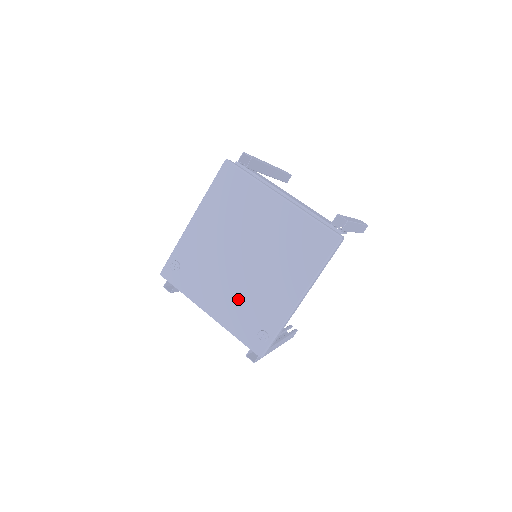
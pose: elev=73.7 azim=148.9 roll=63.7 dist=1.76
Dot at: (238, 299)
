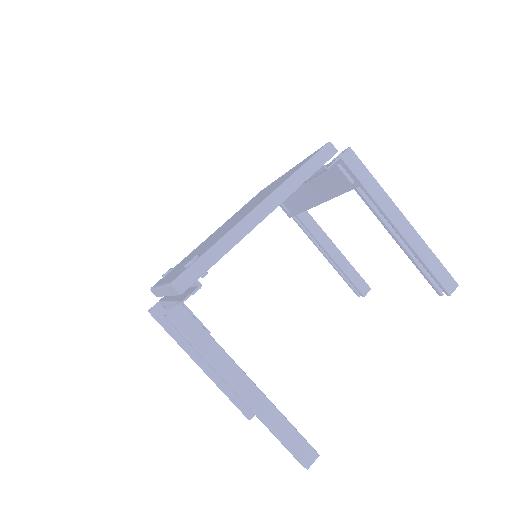
Dot at: (197, 253)
